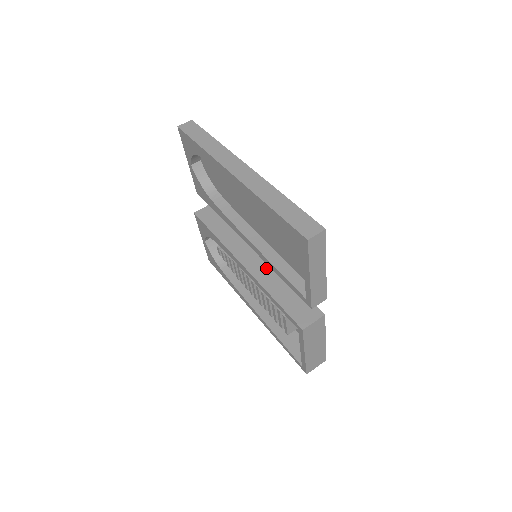
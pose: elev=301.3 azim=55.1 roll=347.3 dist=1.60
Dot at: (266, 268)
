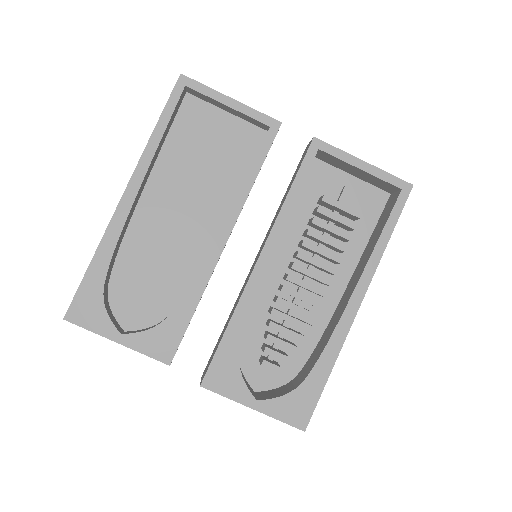
Dot at: (267, 234)
